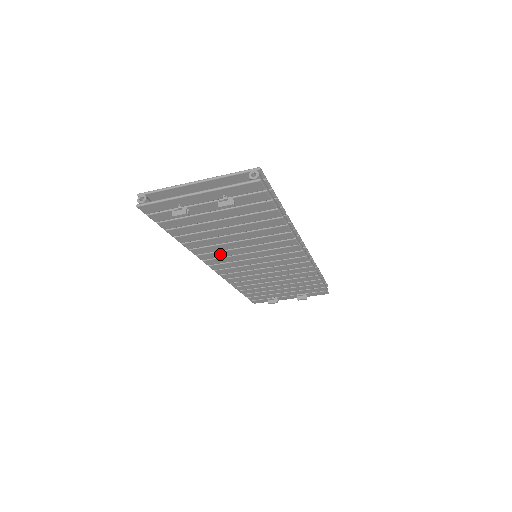
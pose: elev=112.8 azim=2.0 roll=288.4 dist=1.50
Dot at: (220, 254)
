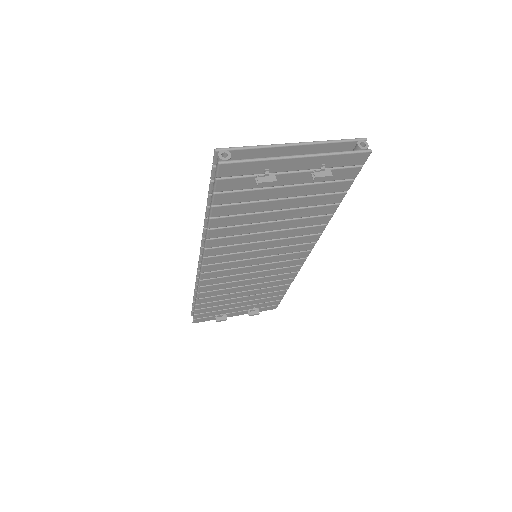
Dot at: (232, 249)
